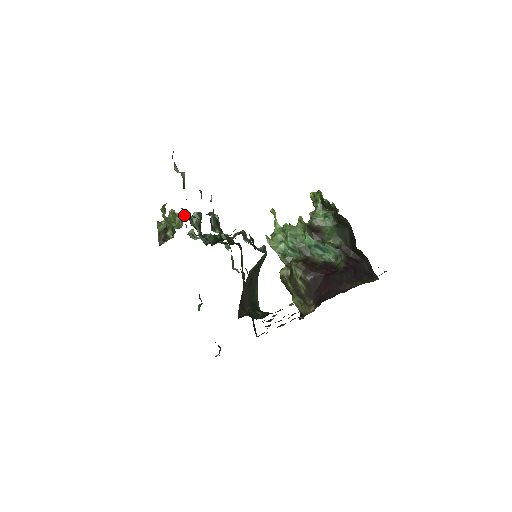
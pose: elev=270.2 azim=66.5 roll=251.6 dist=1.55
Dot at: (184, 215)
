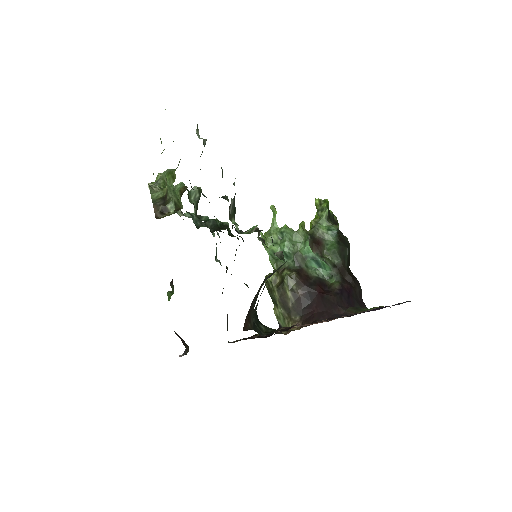
Dot at: (186, 188)
